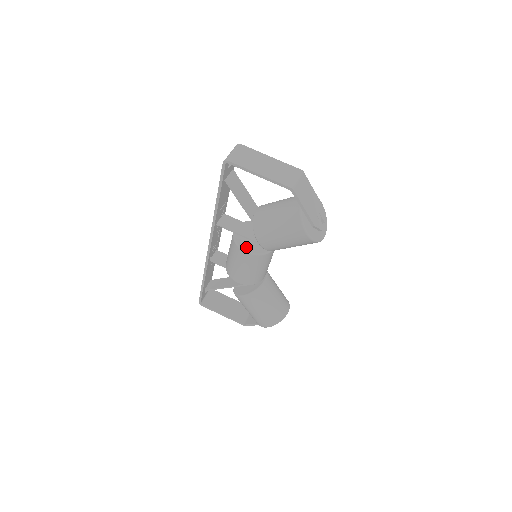
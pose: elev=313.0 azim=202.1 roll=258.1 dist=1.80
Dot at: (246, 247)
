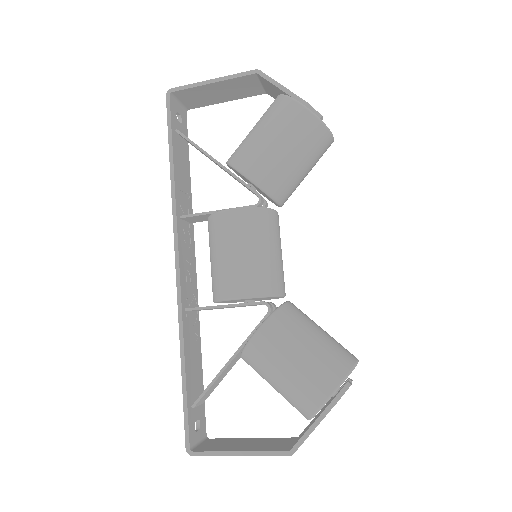
Dot at: occluded
